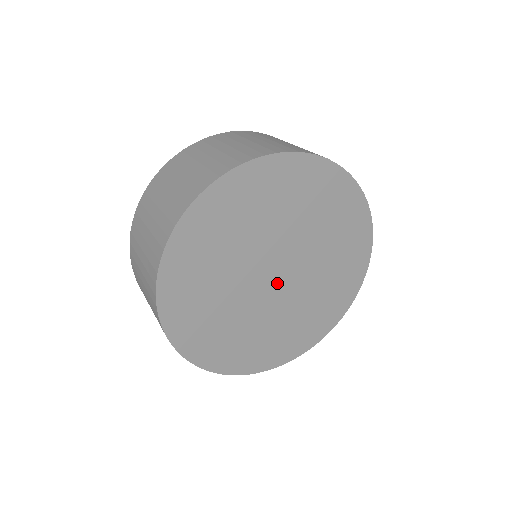
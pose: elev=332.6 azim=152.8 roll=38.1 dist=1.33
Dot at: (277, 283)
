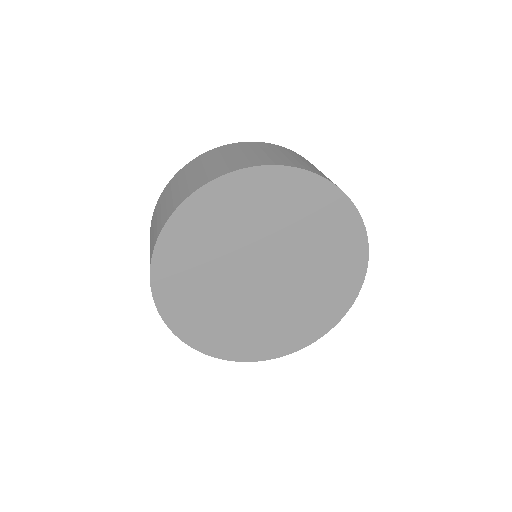
Dot at: (262, 283)
